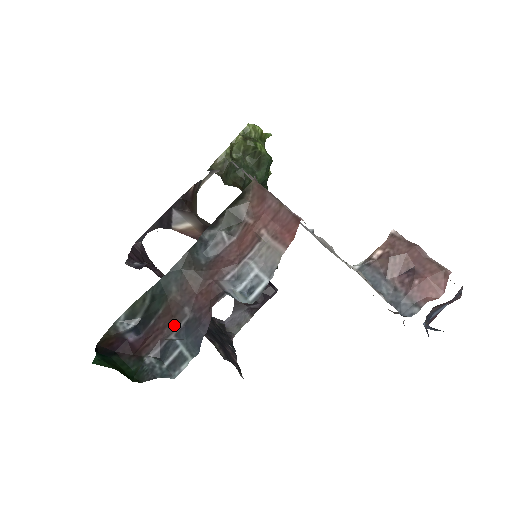
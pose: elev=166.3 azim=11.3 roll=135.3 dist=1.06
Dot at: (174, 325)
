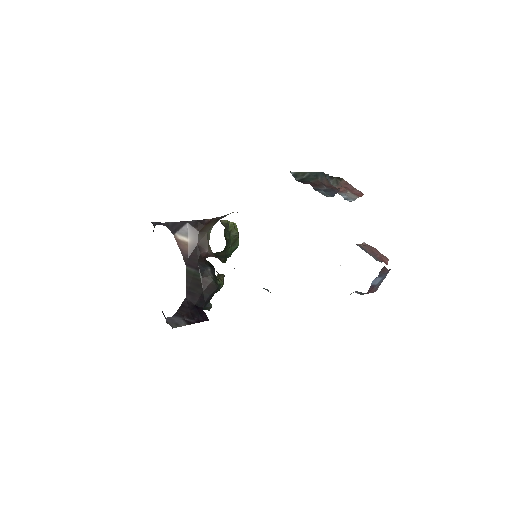
Dot at: (319, 187)
